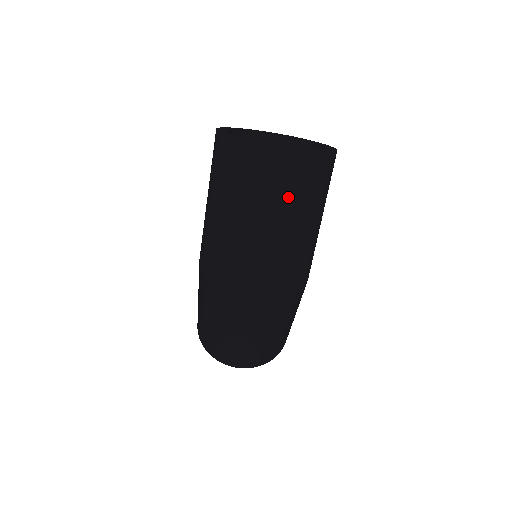
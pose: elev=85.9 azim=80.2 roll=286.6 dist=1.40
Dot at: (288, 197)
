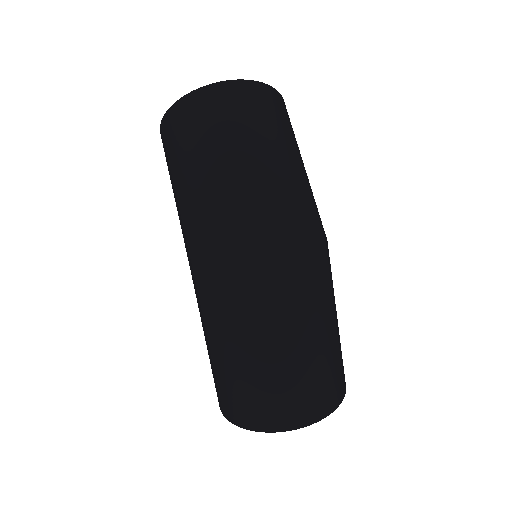
Dot at: (260, 124)
